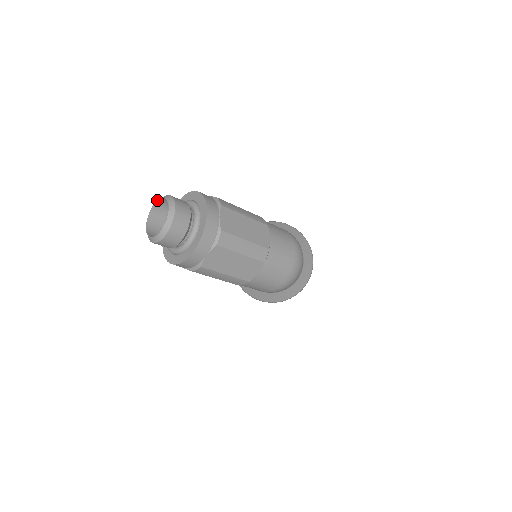
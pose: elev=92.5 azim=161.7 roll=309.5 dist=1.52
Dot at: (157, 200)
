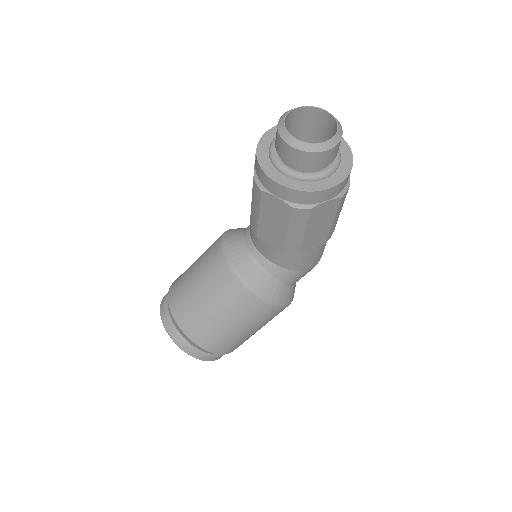
Dot at: (286, 114)
